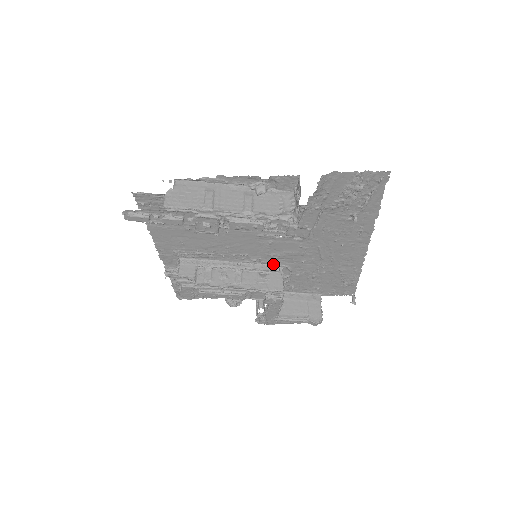
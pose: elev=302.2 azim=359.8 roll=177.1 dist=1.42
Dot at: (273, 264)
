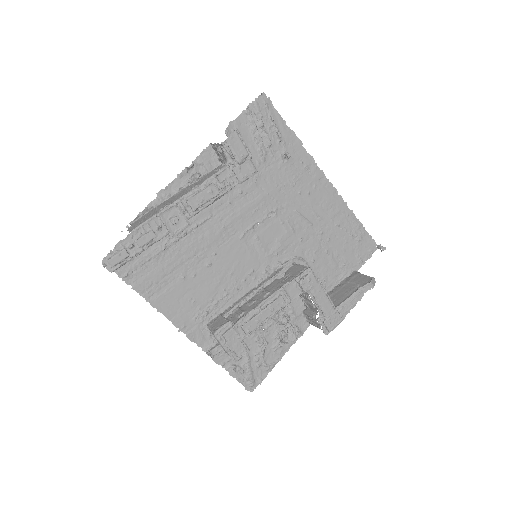
Dot at: (282, 264)
